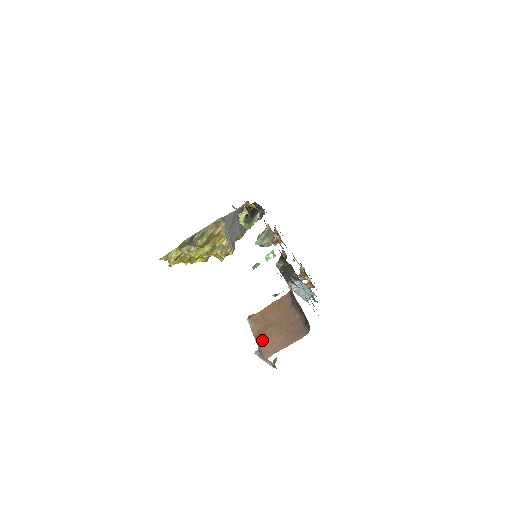
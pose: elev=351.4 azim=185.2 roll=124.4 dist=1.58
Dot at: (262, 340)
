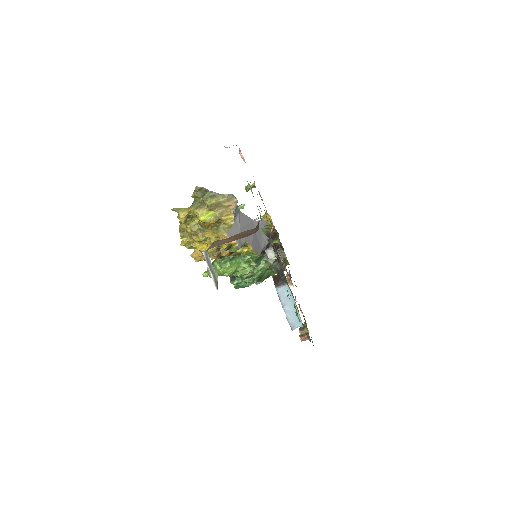
Dot at: (214, 243)
